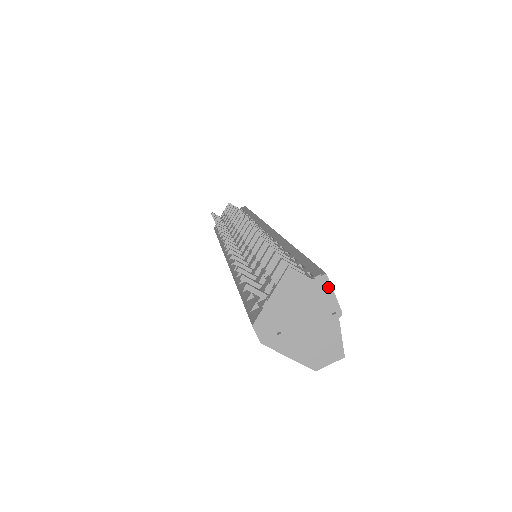
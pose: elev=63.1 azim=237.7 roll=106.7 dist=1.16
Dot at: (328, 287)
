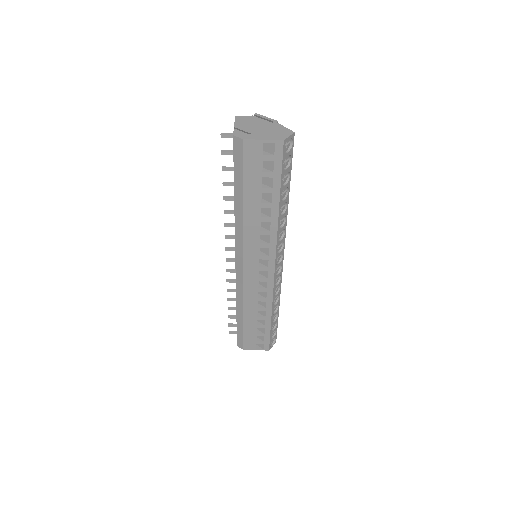
Dot at: (261, 116)
